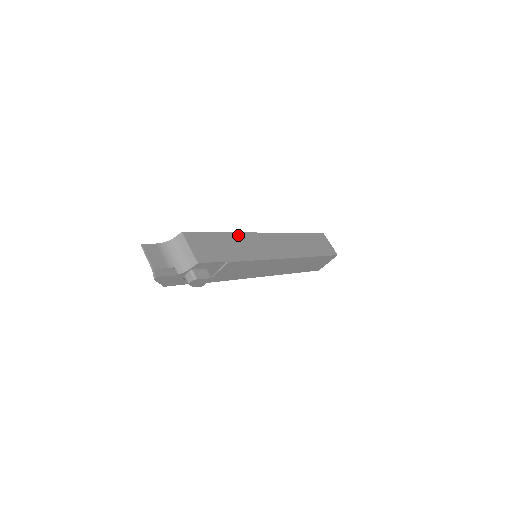
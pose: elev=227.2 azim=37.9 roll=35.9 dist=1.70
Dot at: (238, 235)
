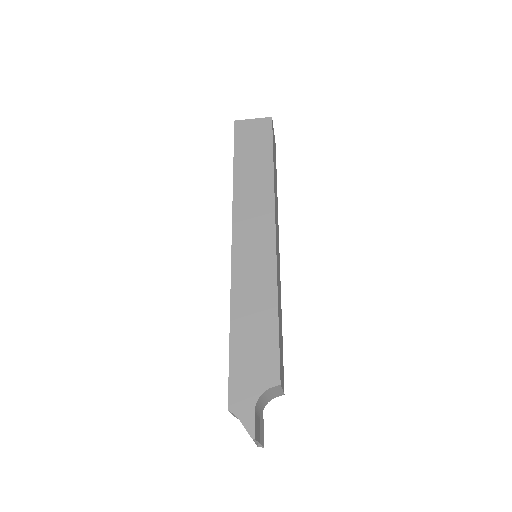
Dot at: occluded
